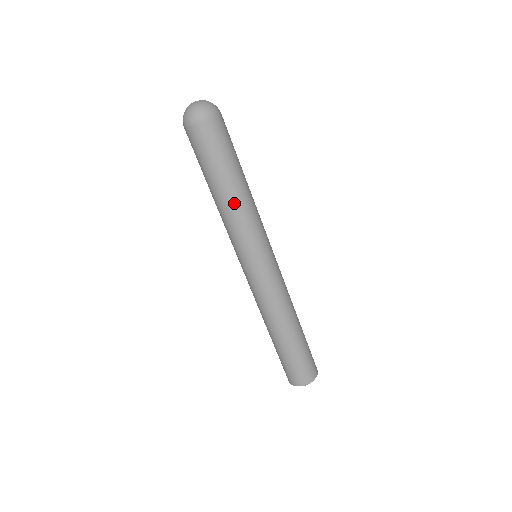
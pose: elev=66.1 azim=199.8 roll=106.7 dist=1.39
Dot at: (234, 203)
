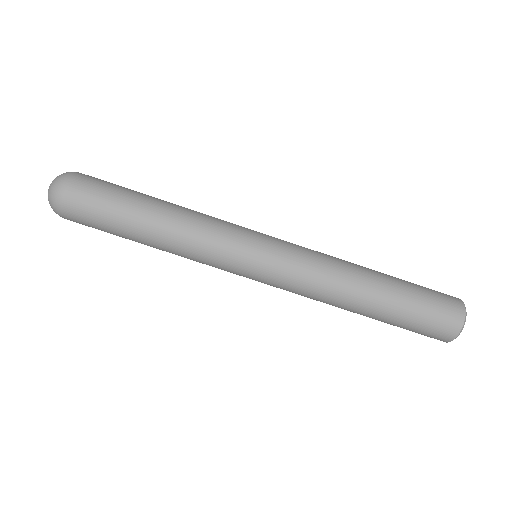
Dot at: (166, 248)
